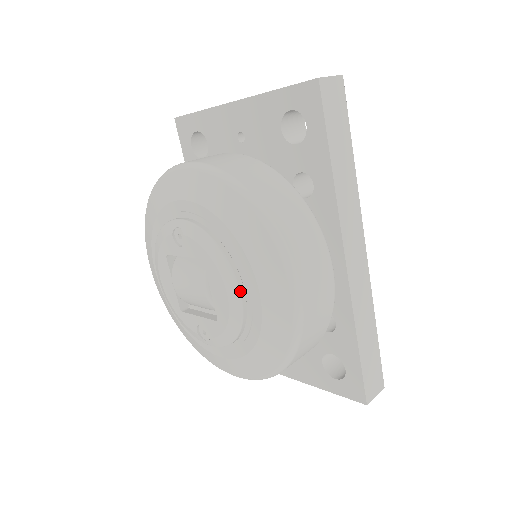
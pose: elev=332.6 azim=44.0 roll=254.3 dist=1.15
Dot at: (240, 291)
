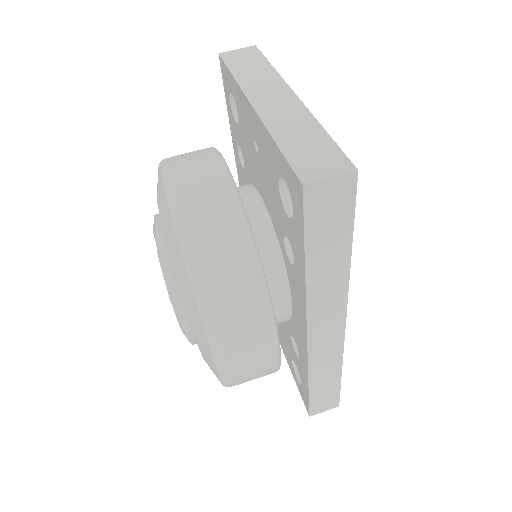
Dot at: (186, 331)
